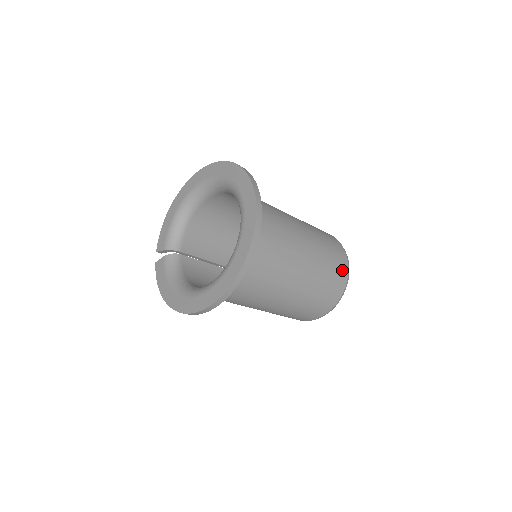
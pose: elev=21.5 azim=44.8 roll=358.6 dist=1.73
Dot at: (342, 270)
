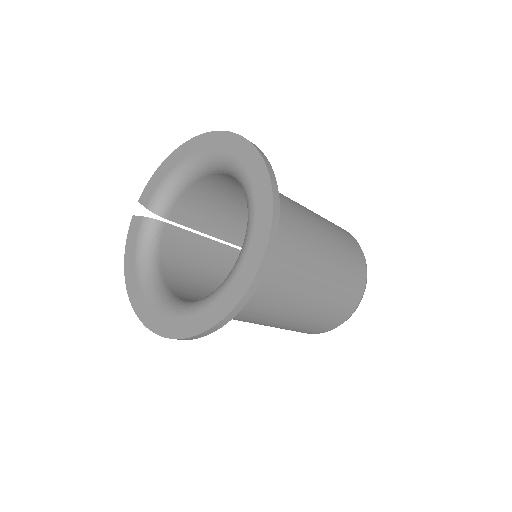
Dot at: (350, 306)
